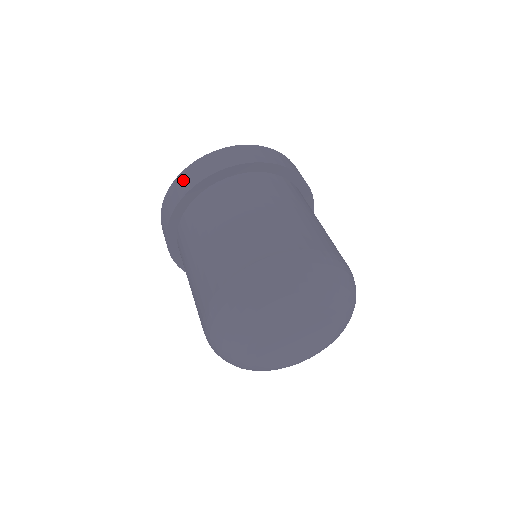
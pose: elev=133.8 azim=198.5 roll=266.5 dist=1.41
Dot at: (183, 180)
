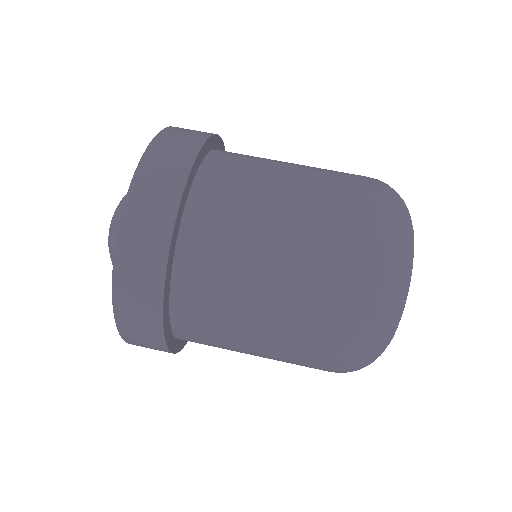
Dot at: (141, 344)
